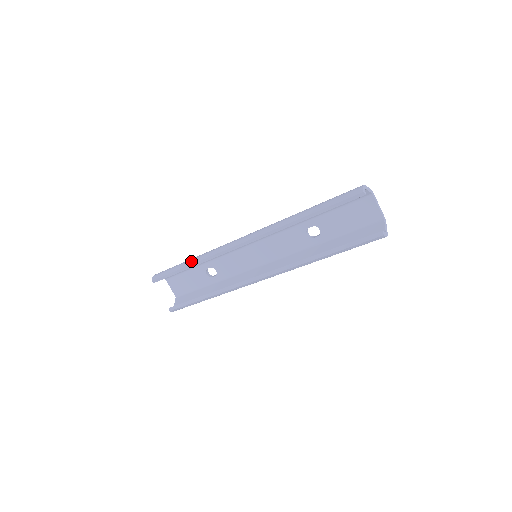
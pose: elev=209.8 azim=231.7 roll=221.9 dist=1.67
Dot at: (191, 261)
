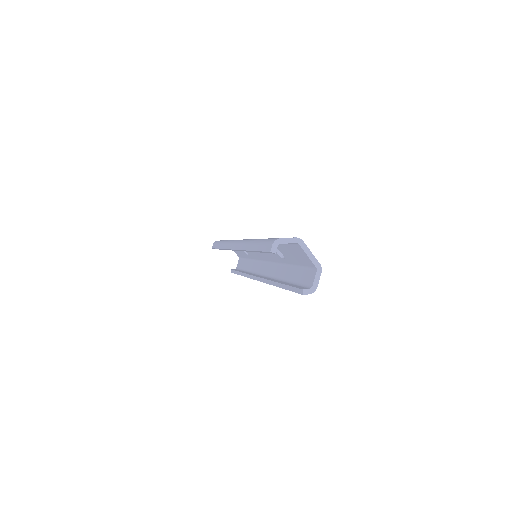
Dot at: (221, 245)
